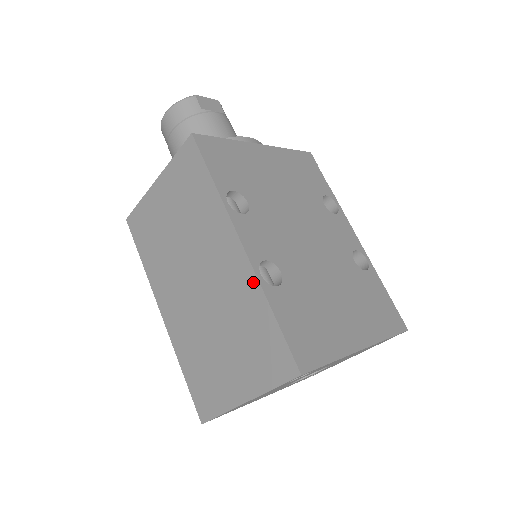
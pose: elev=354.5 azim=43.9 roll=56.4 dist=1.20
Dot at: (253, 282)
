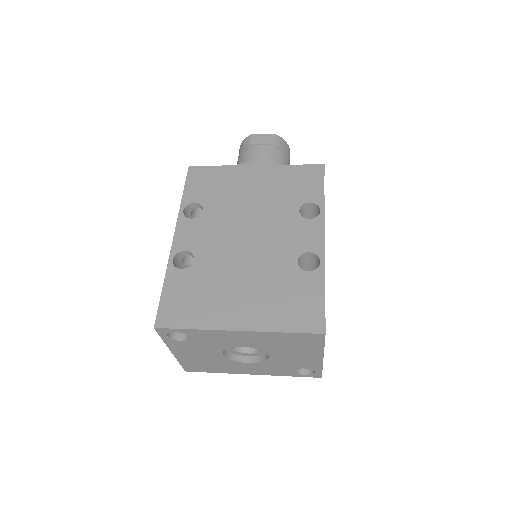
Dot at: (169, 264)
